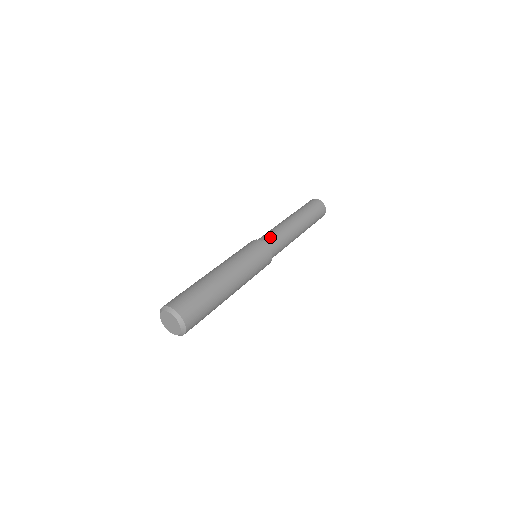
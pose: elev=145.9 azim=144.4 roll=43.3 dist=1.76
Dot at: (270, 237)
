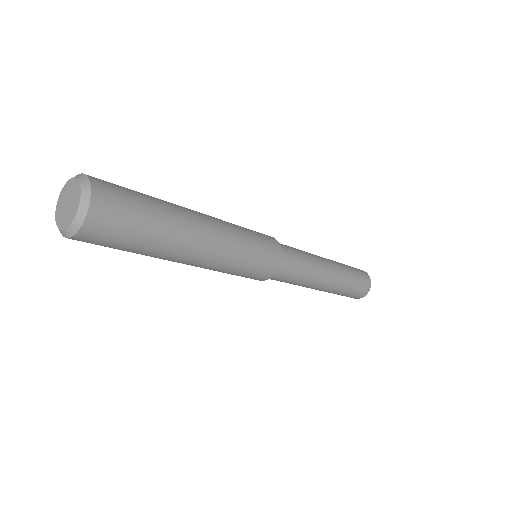
Dot at: (286, 245)
